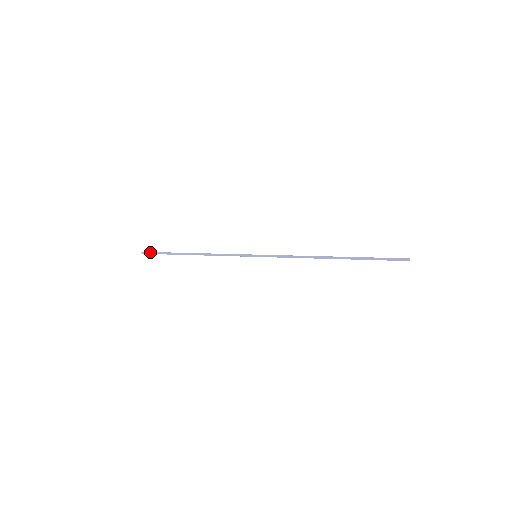
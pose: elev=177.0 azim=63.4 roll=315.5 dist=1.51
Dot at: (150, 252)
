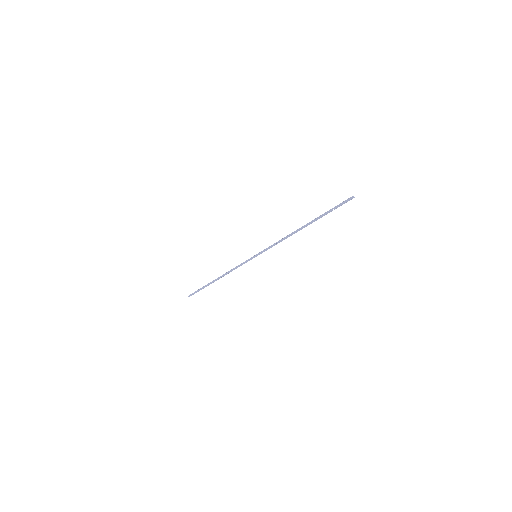
Dot at: (192, 293)
